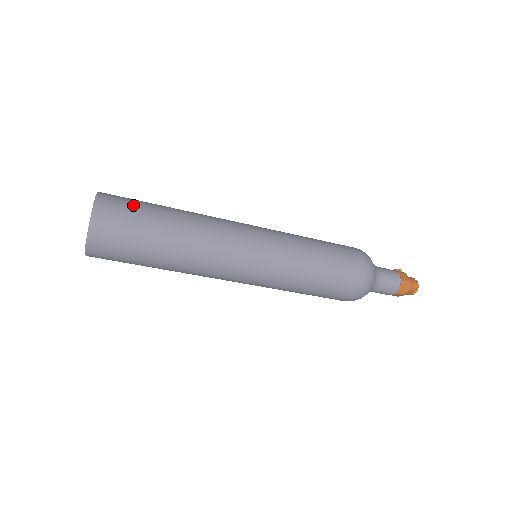
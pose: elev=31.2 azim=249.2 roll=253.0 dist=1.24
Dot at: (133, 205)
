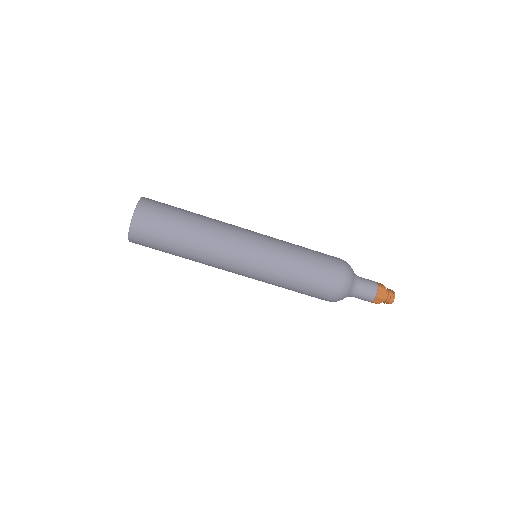
Dot at: (167, 204)
